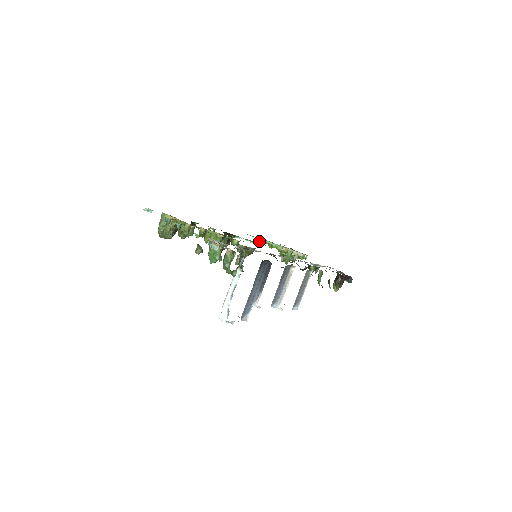
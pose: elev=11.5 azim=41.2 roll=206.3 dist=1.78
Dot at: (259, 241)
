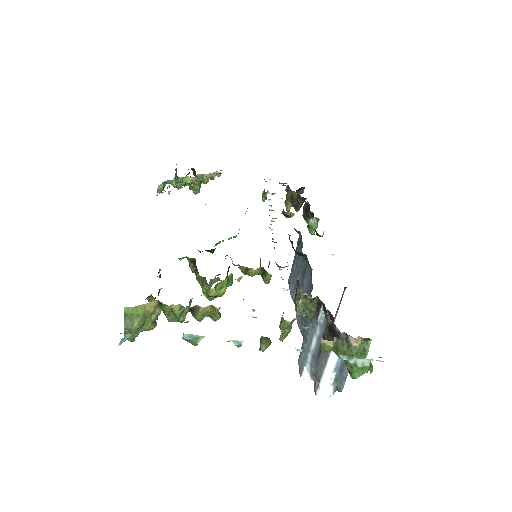
Dot at: (162, 188)
